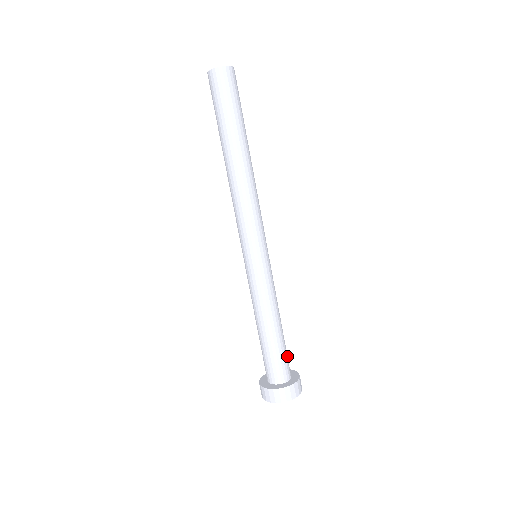
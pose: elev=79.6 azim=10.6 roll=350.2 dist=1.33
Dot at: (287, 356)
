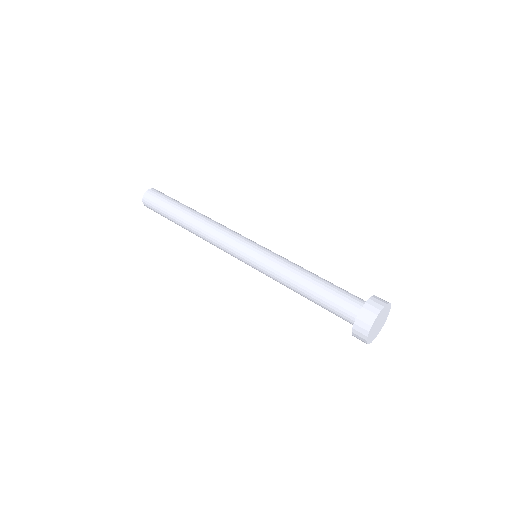
Dot at: occluded
